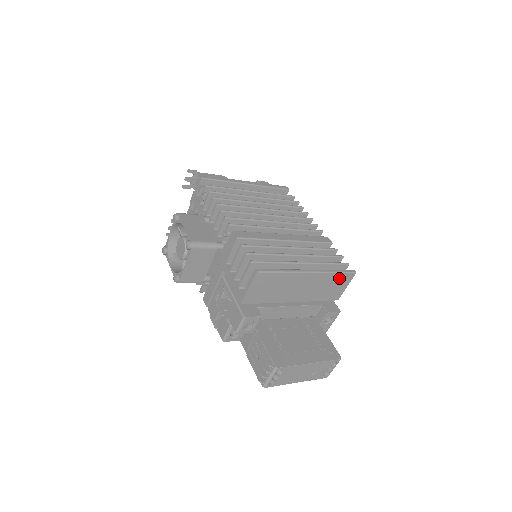
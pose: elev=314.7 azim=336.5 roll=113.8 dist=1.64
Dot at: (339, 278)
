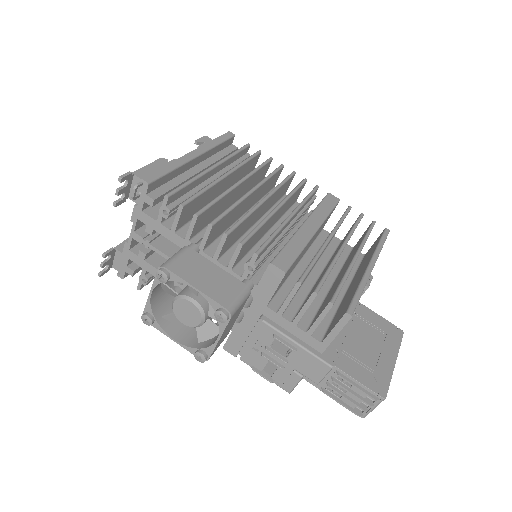
Dot at: occluded
